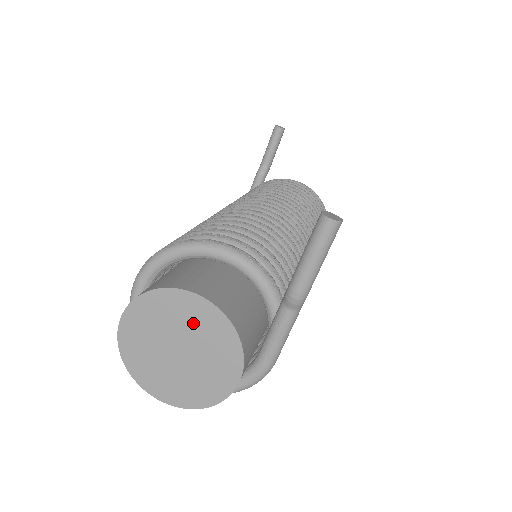
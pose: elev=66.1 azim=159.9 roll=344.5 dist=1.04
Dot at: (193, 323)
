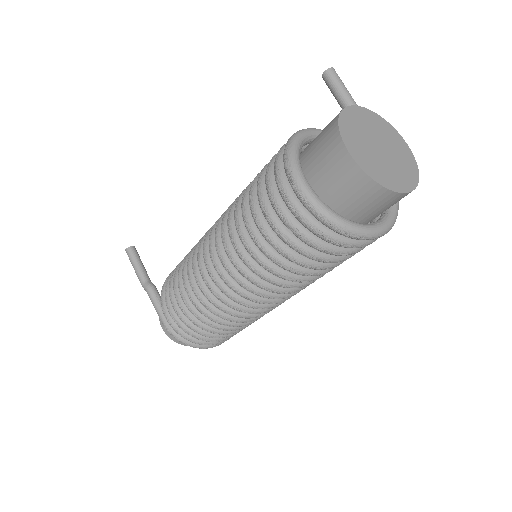
Dot at: (367, 124)
